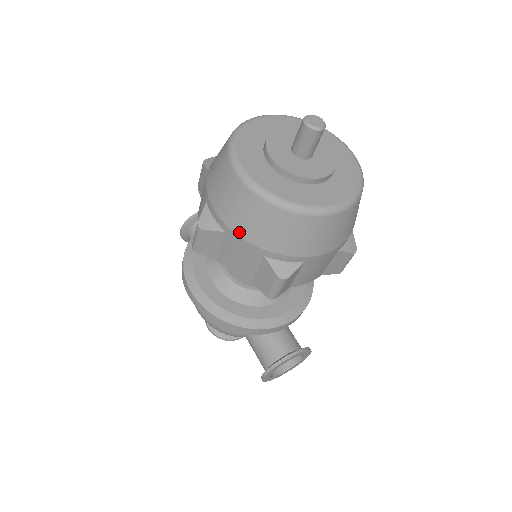
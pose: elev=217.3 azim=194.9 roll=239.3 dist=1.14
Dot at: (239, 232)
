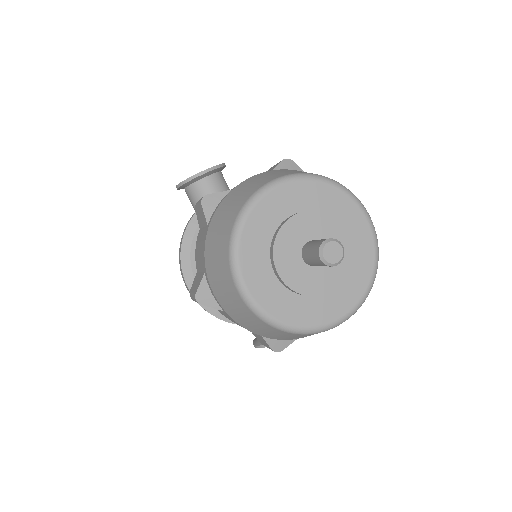
Dot at: (238, 322)
